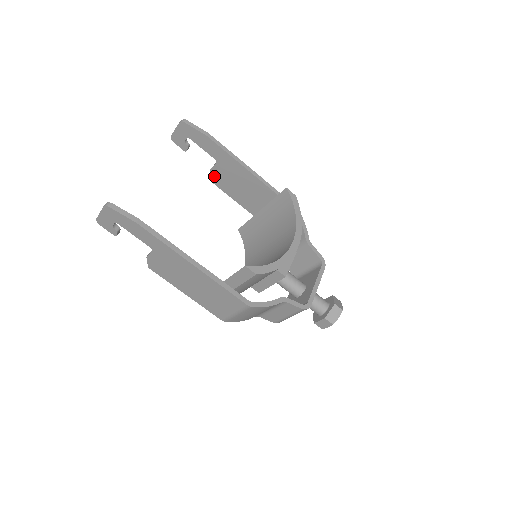
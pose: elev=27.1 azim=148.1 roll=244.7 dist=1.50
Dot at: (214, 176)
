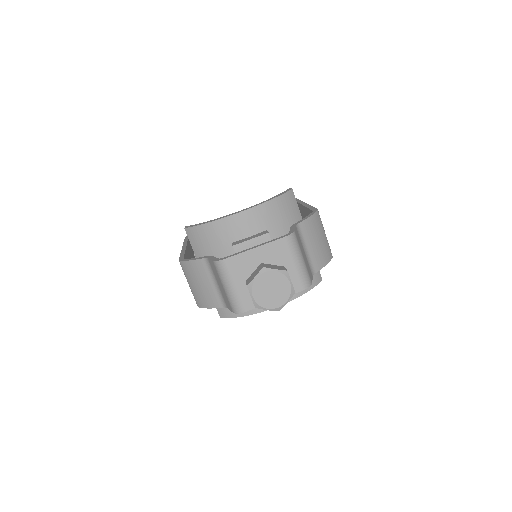
Dot at: occluded
